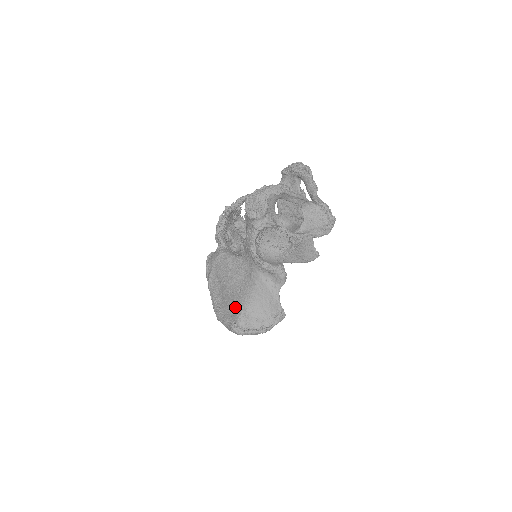
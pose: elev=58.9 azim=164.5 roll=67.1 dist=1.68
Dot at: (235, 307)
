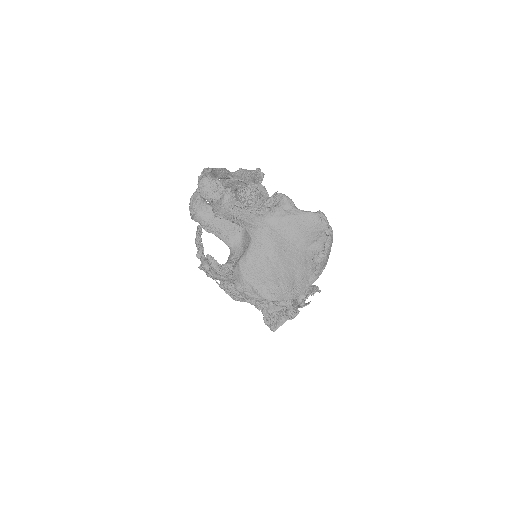
Dot at: (298, 260)
